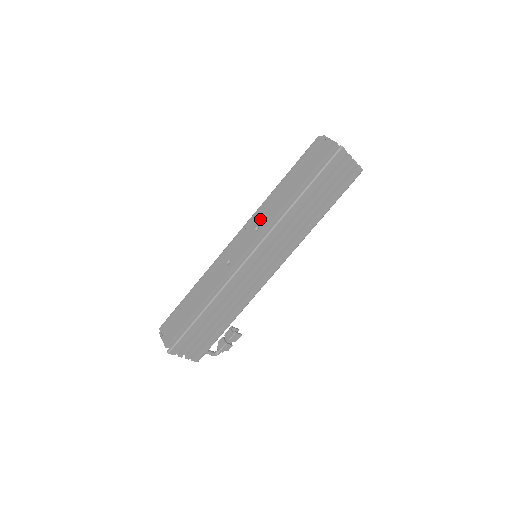
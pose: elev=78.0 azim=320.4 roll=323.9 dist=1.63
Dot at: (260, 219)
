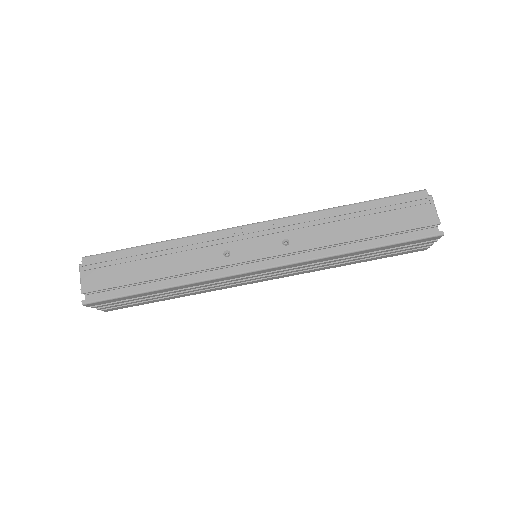
Dot at: (297, 233)
